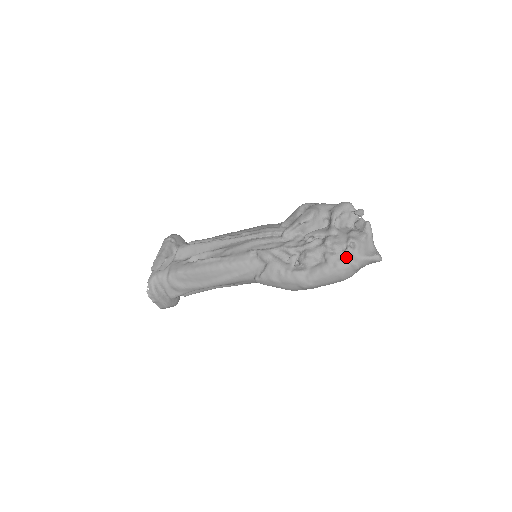
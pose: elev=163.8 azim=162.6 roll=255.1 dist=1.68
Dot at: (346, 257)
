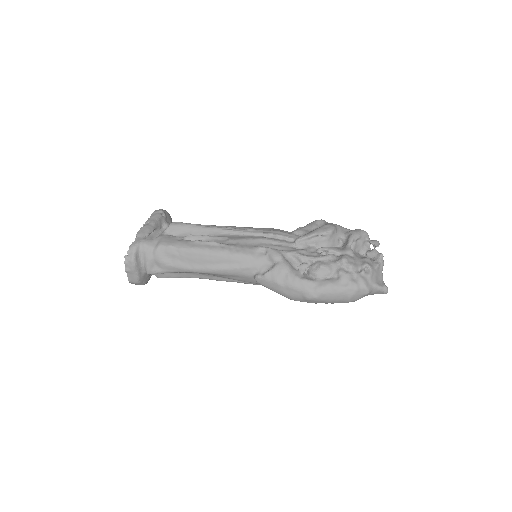
Dot at: (360, 279)
